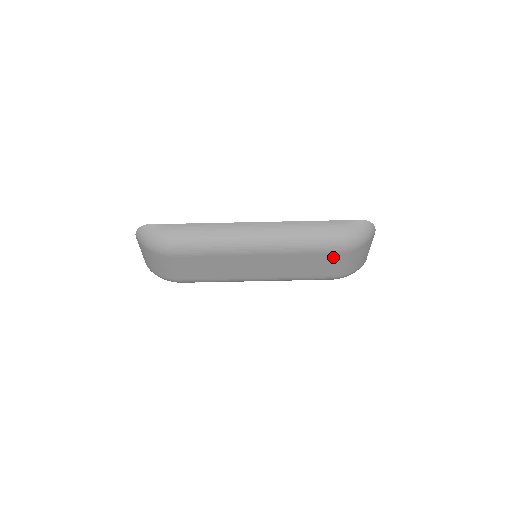
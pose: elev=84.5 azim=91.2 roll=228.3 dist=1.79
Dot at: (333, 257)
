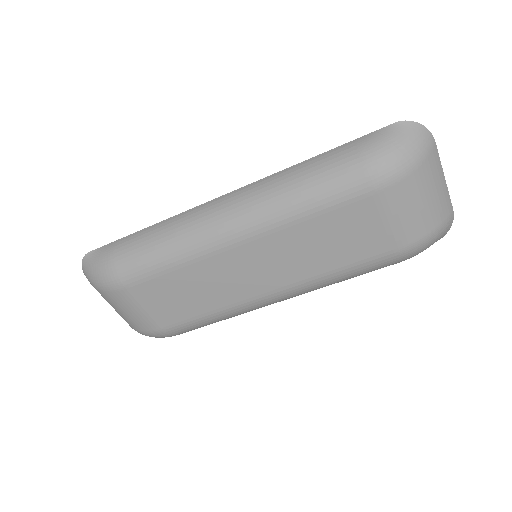
Dot at: (370, 207)
